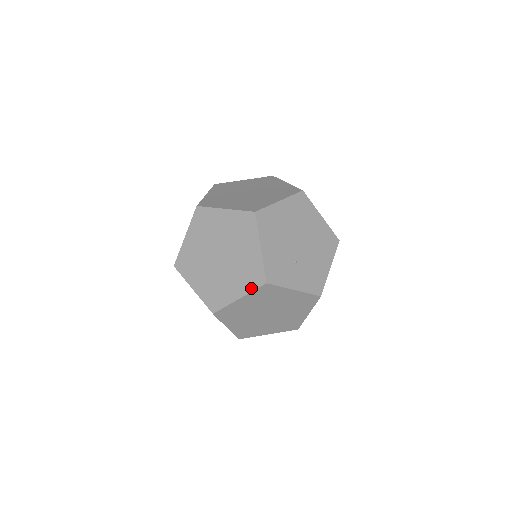
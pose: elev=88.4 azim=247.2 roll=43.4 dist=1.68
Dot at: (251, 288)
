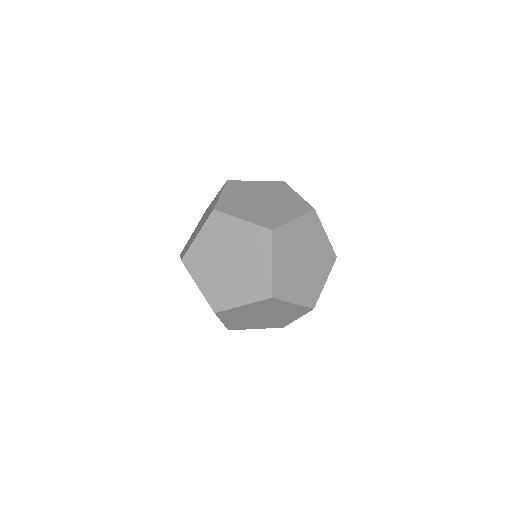
Dot at: (256, 299)
